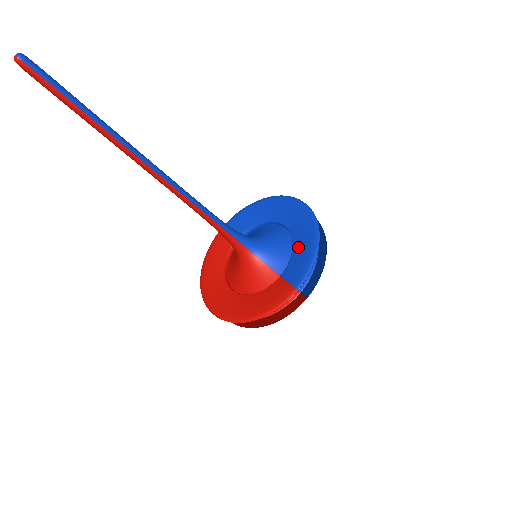
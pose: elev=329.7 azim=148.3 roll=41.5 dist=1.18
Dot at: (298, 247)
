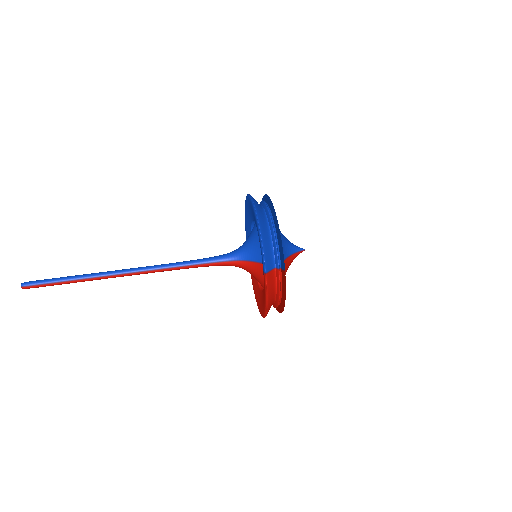
Dot at: occluded
